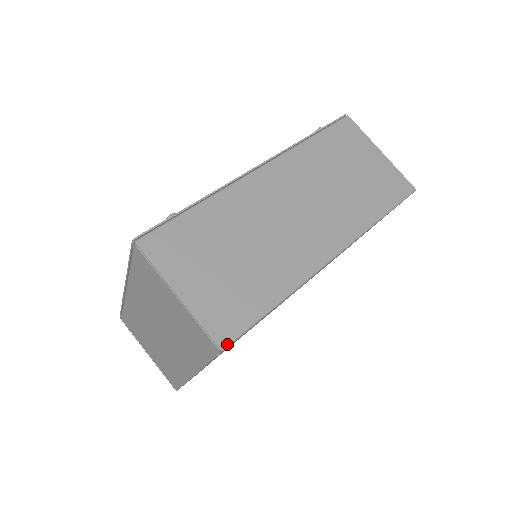
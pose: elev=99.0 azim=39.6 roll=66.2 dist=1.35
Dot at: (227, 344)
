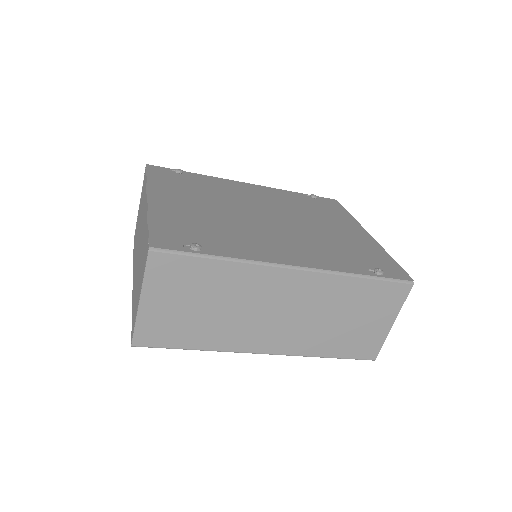
Dot at: (138, 346)
